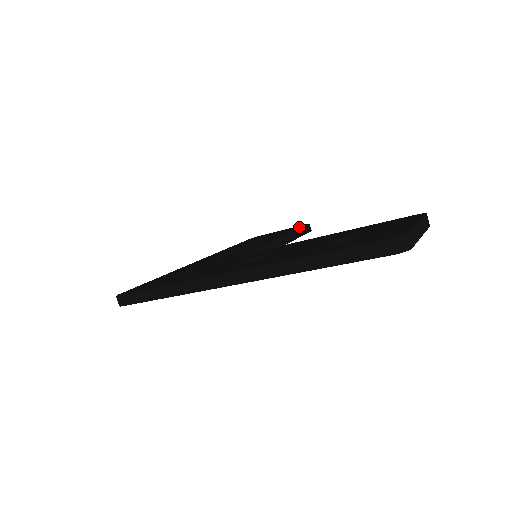
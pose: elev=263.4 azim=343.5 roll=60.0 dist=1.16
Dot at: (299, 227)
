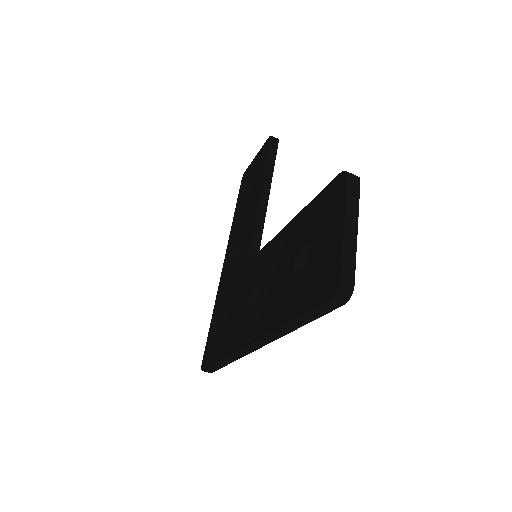
Dot at: (266, 153)
